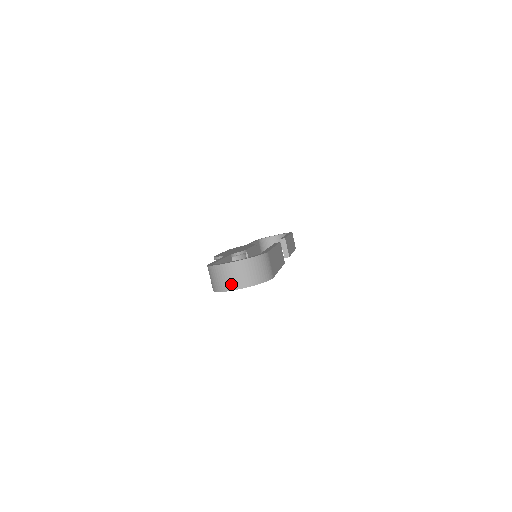
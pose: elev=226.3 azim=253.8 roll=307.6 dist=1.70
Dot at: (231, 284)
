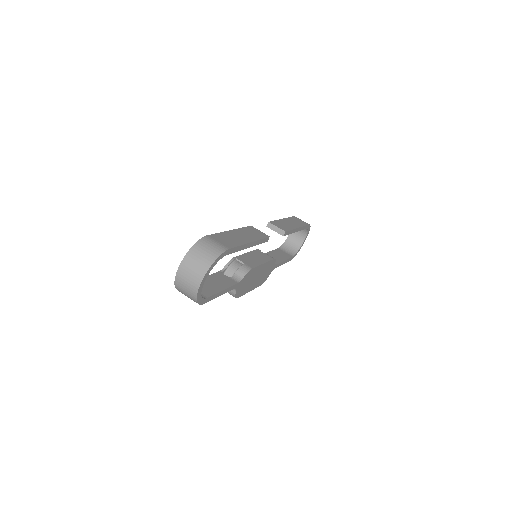
Dot at: (193, 284)
